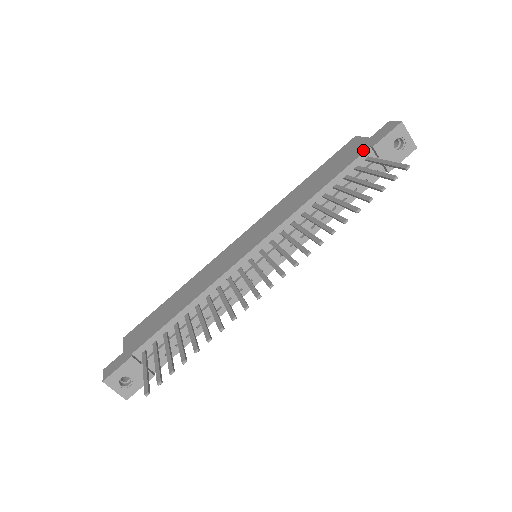
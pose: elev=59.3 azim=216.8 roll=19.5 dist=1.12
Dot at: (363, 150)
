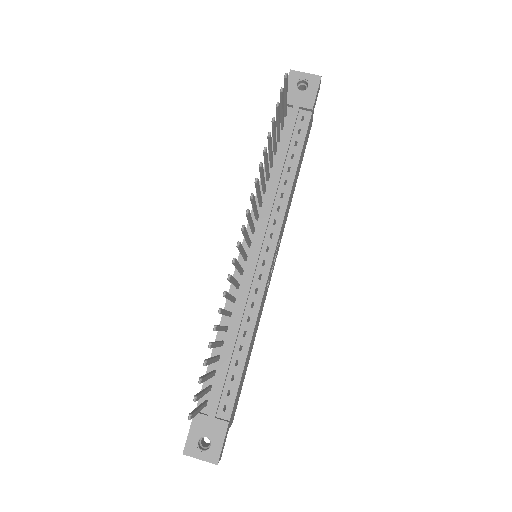
Dot at: occluded
